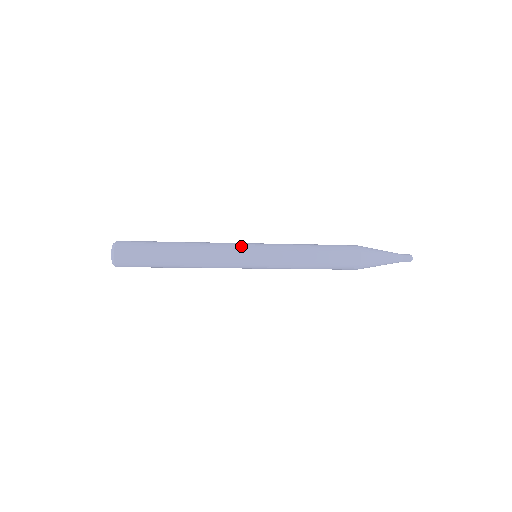
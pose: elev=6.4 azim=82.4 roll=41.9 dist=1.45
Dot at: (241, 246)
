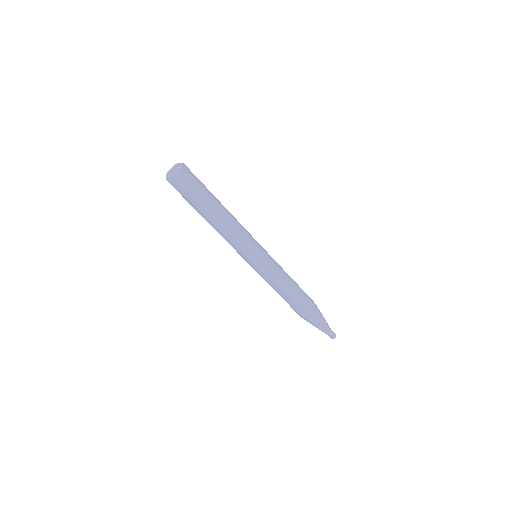
Dot at: occluded
